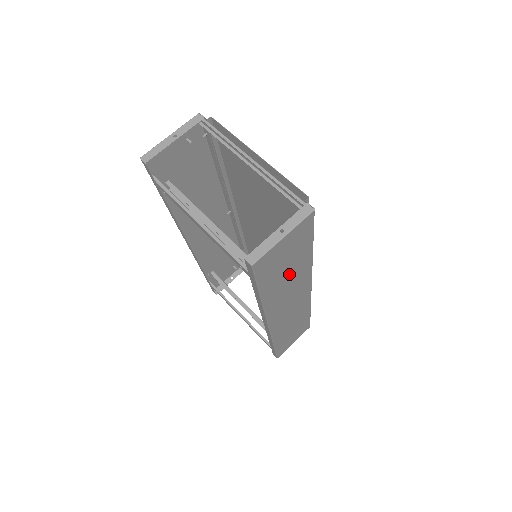
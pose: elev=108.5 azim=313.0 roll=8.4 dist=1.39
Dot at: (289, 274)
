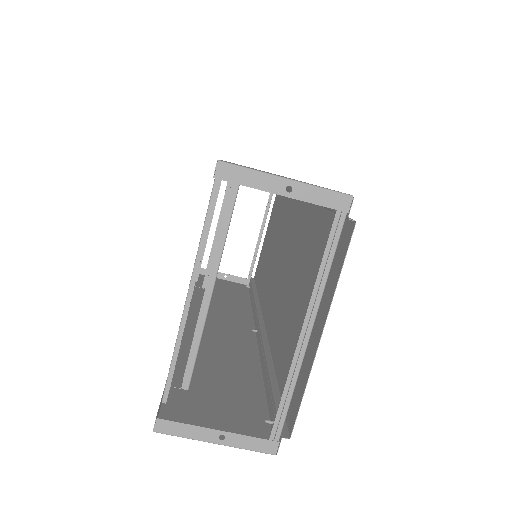
Dot at: (222, 375)
